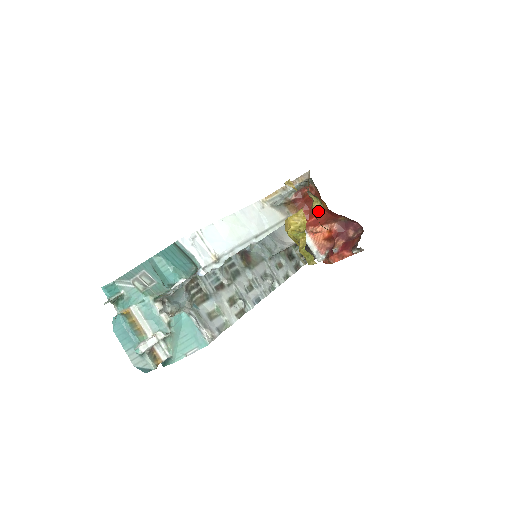
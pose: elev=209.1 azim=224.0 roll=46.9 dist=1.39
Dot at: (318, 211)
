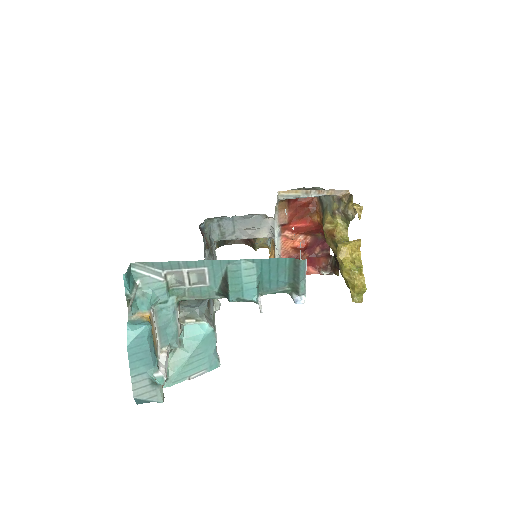
Dot at: (342, 236)
